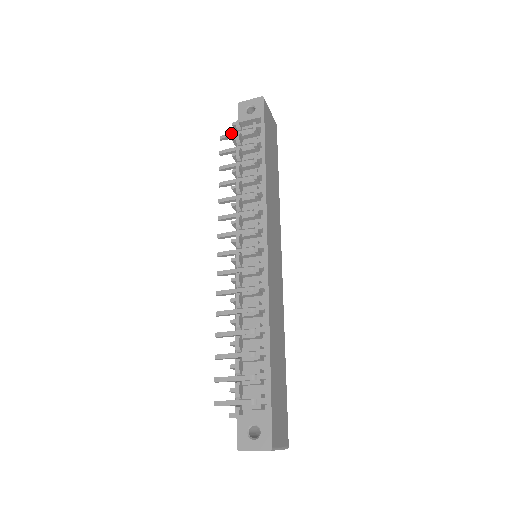
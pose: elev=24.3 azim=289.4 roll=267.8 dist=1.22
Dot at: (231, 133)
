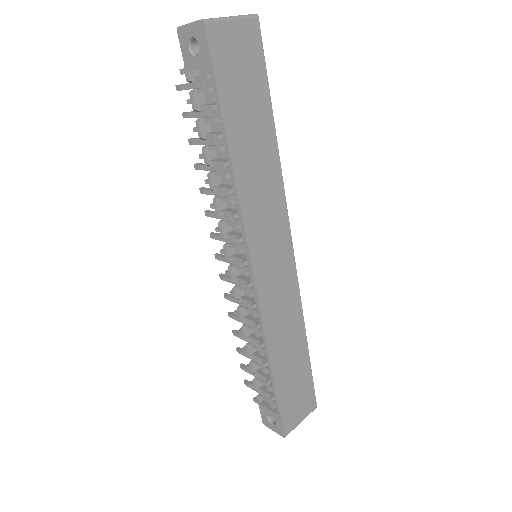
Dot at: (185, 84)
